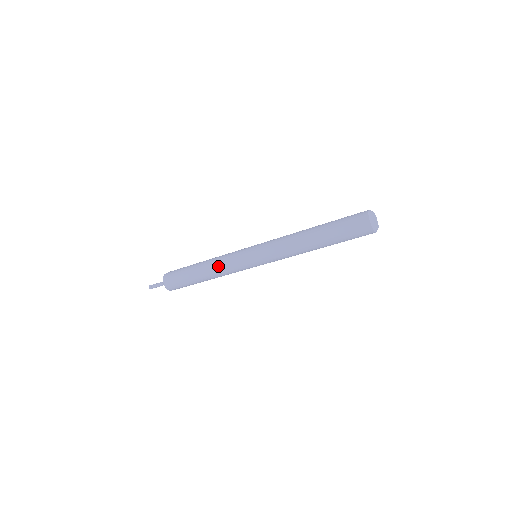
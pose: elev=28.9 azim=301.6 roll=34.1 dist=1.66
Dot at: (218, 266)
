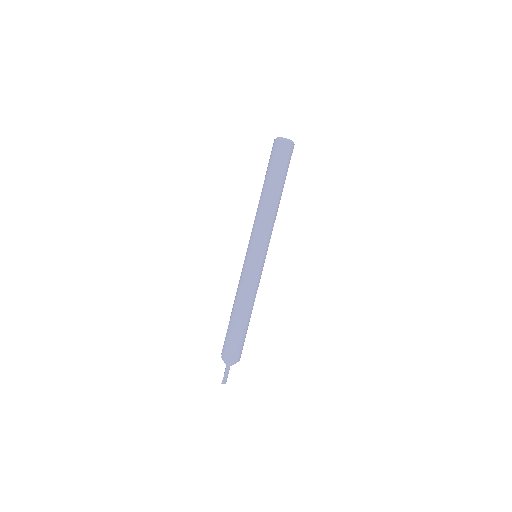
Dot at: (245, 294)
